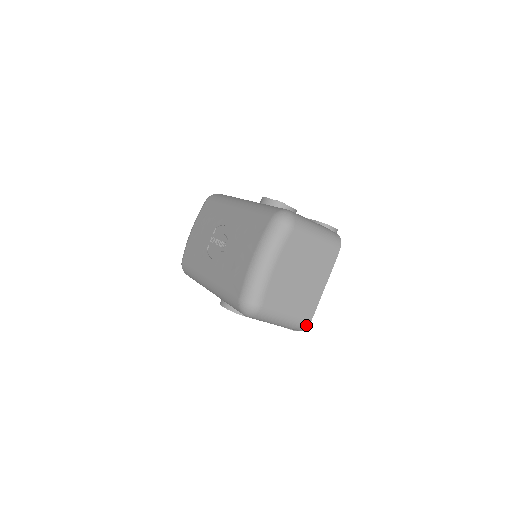
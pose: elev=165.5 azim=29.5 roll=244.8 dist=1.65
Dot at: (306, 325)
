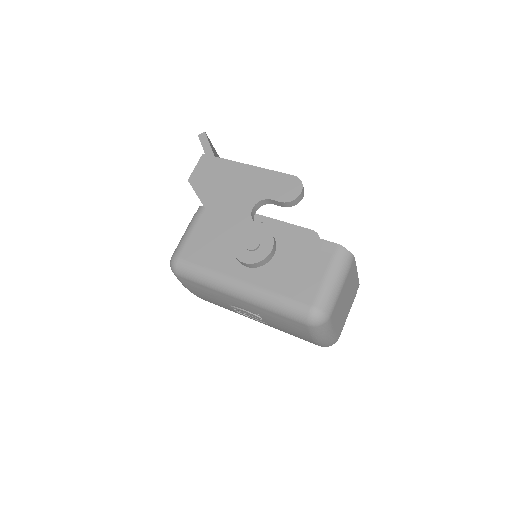
Dot at: occluded
